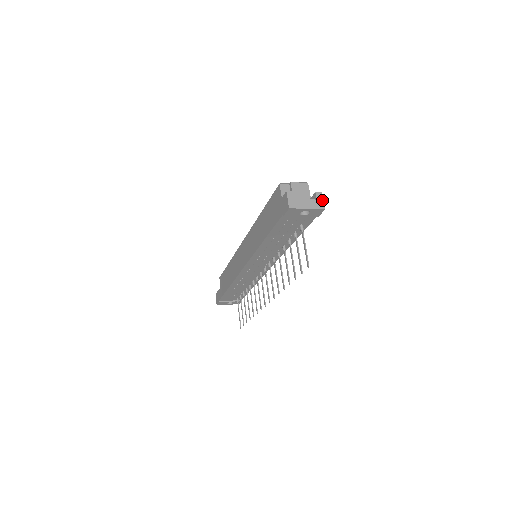
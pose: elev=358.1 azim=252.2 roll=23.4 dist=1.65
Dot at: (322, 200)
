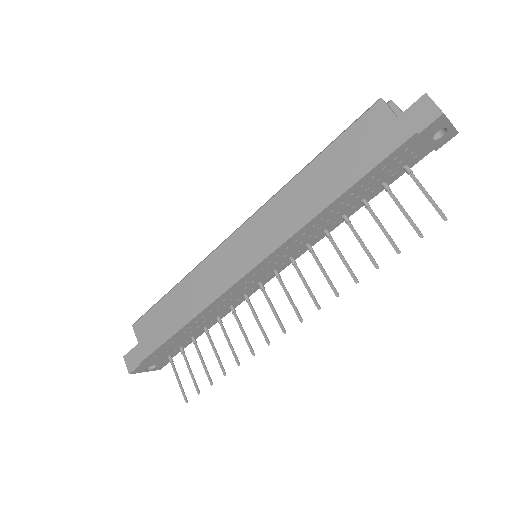
Dot at: occluded
